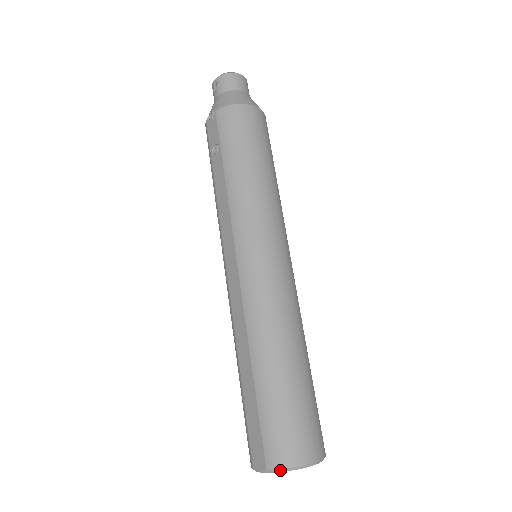
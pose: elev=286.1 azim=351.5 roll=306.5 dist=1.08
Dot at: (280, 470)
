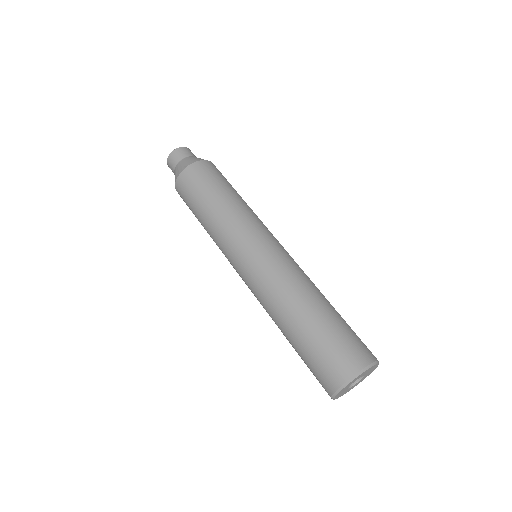
Dot at: (335, 393)
